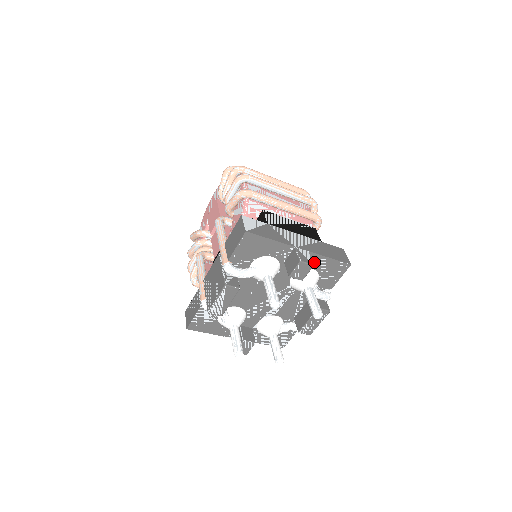
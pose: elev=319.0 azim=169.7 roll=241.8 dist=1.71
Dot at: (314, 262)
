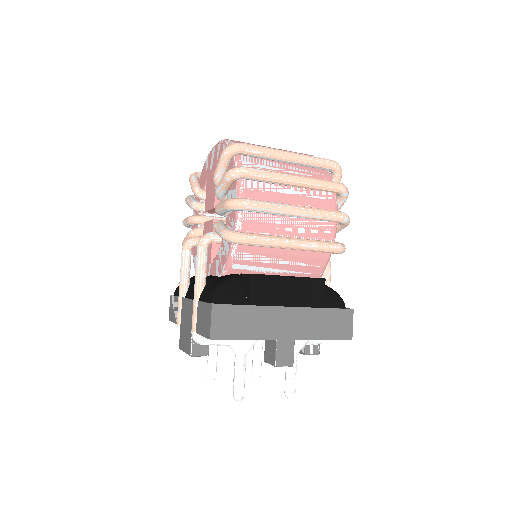
Dot at: occluded
